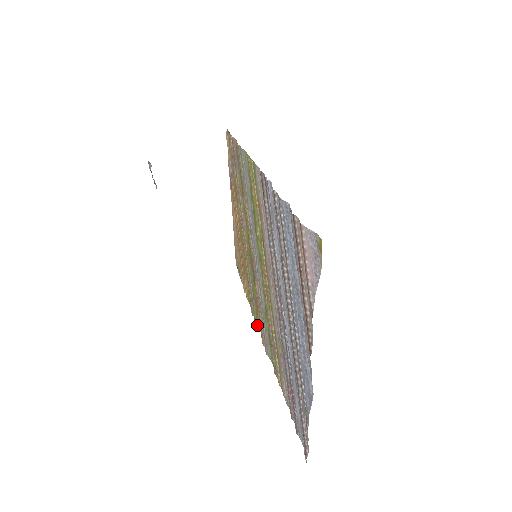
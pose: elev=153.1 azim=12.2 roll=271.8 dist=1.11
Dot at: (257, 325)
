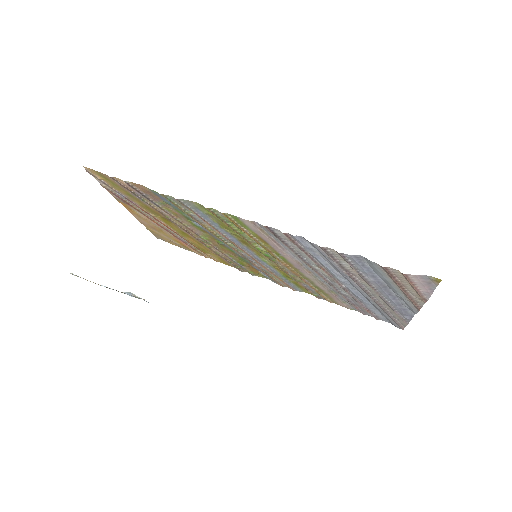
Dot at: (258, 276)
